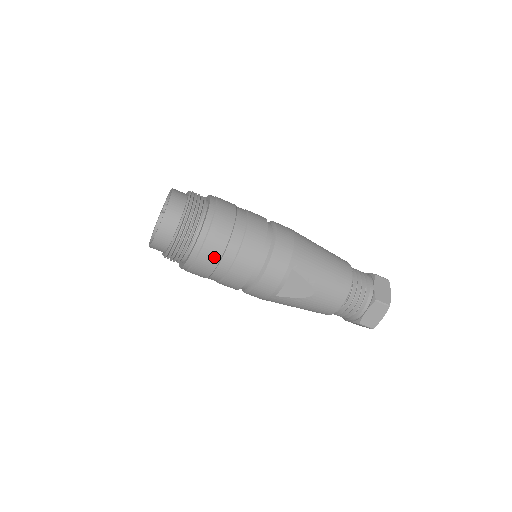
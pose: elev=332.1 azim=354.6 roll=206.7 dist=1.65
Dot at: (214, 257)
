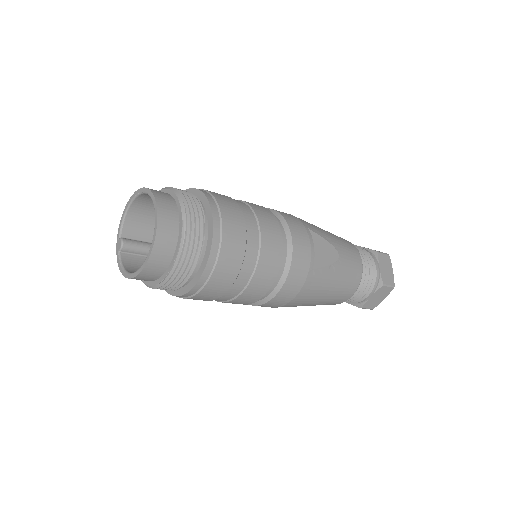
Dot at: (239, 229)
